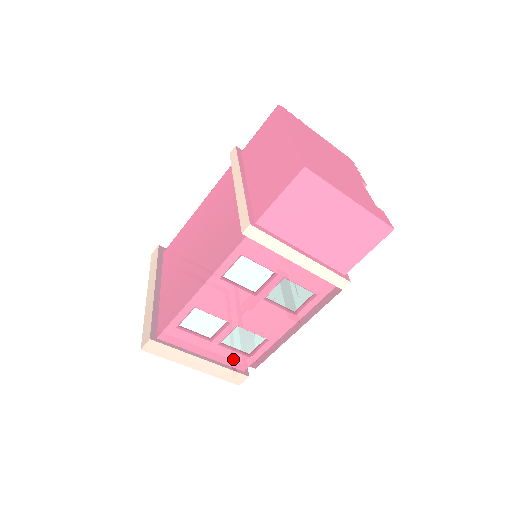
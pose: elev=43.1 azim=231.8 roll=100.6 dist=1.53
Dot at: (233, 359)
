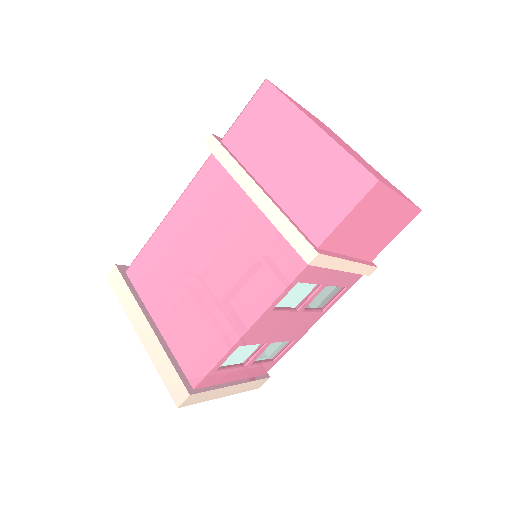
Dot at: (259, 370)
